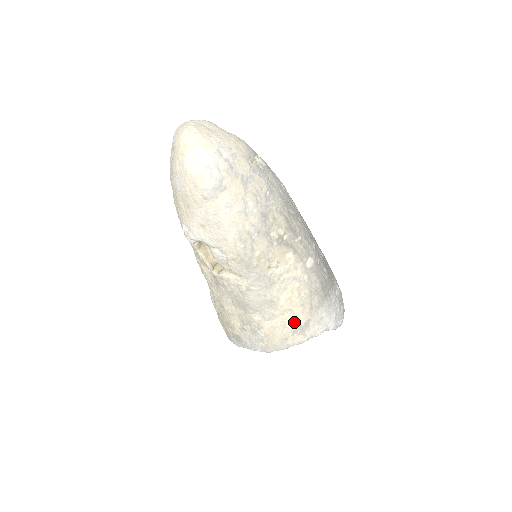
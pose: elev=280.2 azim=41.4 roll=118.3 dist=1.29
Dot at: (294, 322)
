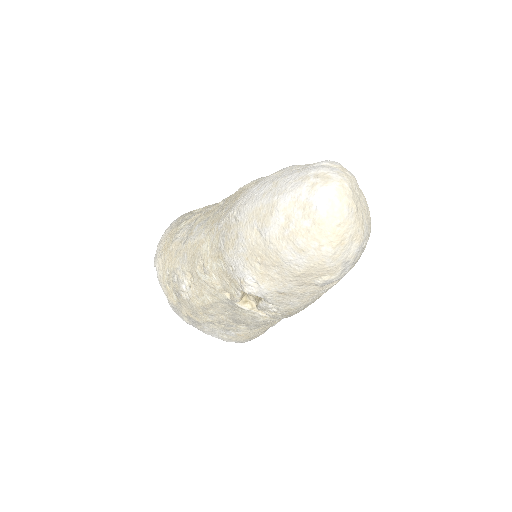
Dot at: occluded
